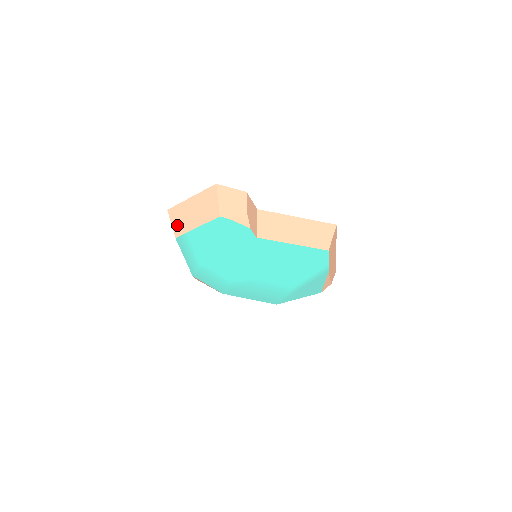
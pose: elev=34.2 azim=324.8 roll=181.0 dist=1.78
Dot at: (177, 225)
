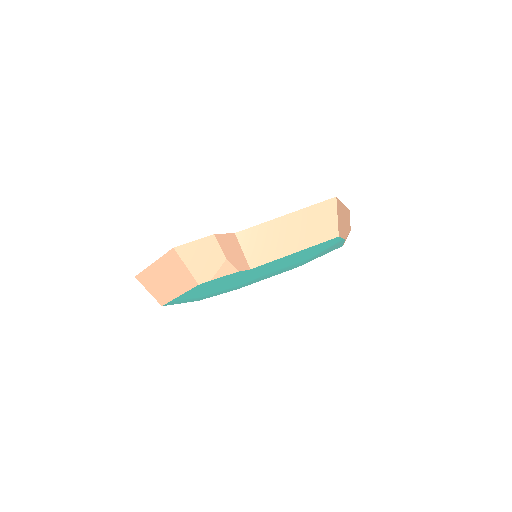
Dot at: (155, 293)
